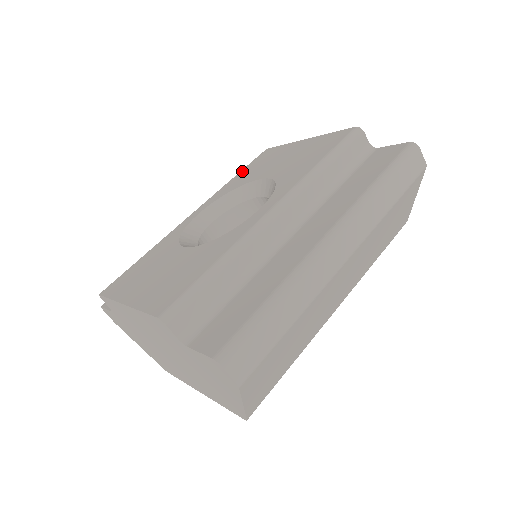
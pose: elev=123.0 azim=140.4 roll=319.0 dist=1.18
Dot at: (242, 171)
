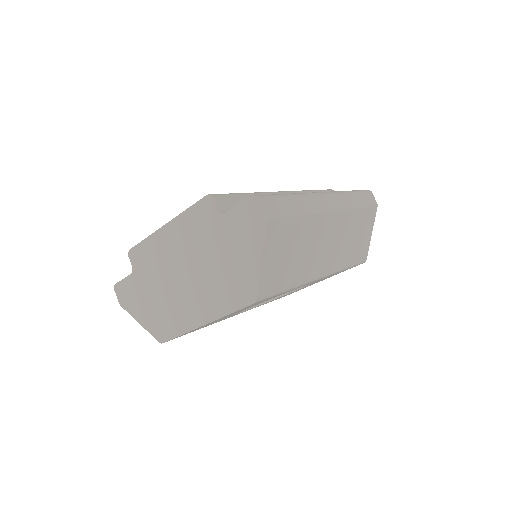
Dot at: occluded
